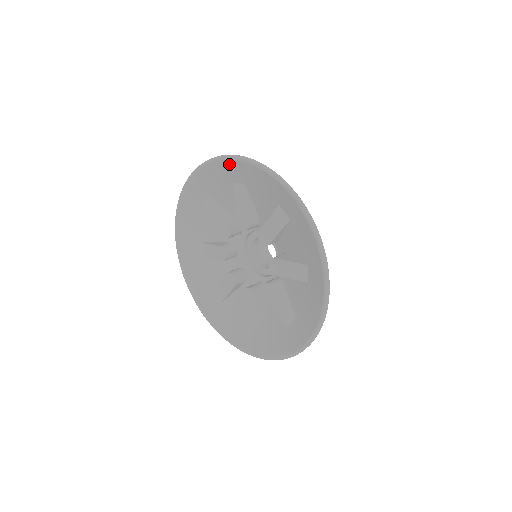
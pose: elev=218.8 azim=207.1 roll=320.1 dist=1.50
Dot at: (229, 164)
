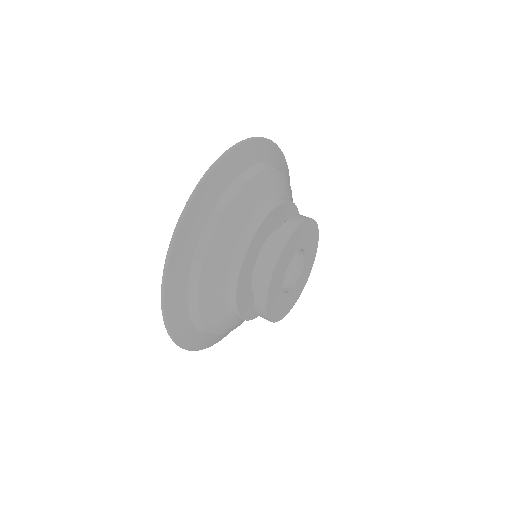
Dot at: (211, 177)
